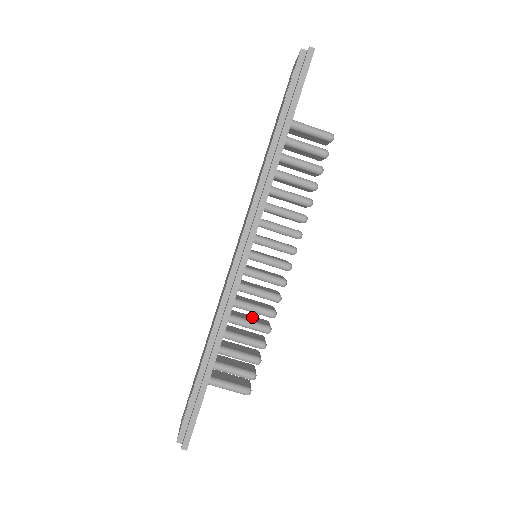
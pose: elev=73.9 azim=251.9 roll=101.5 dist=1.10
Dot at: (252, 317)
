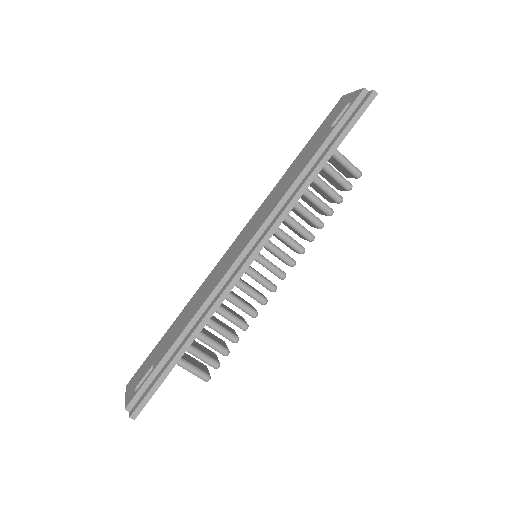
Dot at: (232, 310)
